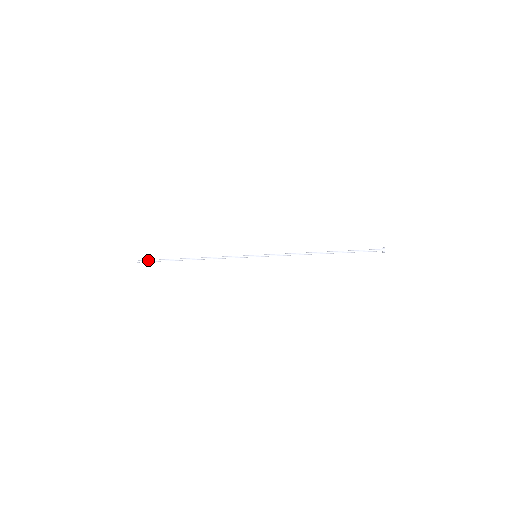
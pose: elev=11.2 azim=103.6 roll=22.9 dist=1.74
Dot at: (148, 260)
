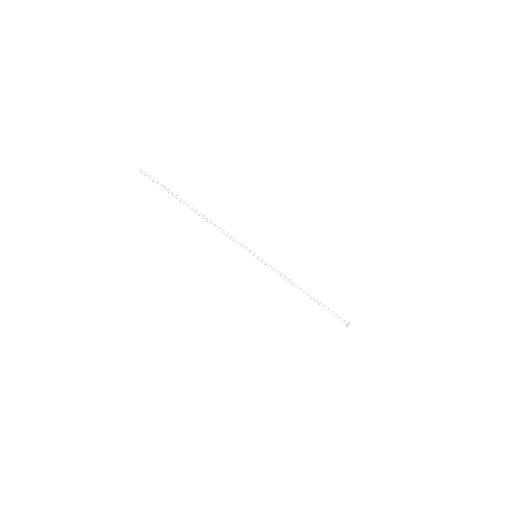
Dot at: (153, 178)
